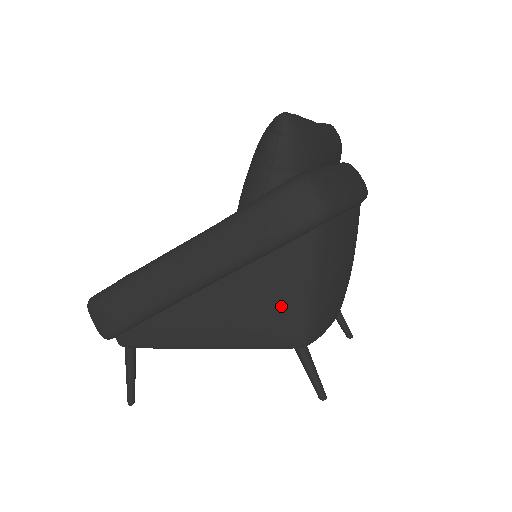
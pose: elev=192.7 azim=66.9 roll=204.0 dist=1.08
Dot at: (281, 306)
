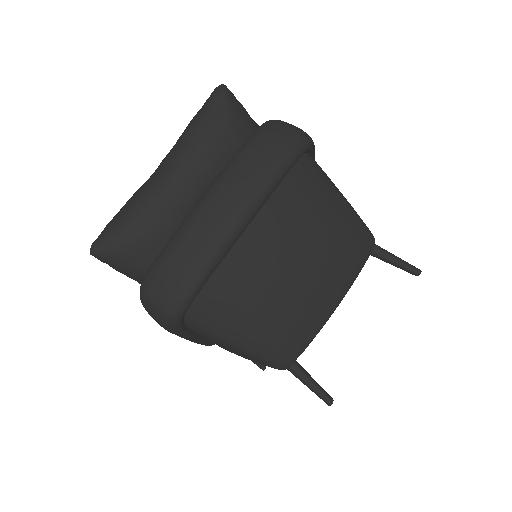
Dot at: (237, 353)
